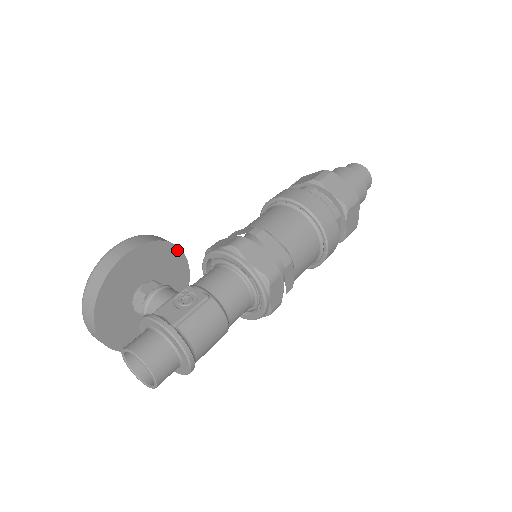
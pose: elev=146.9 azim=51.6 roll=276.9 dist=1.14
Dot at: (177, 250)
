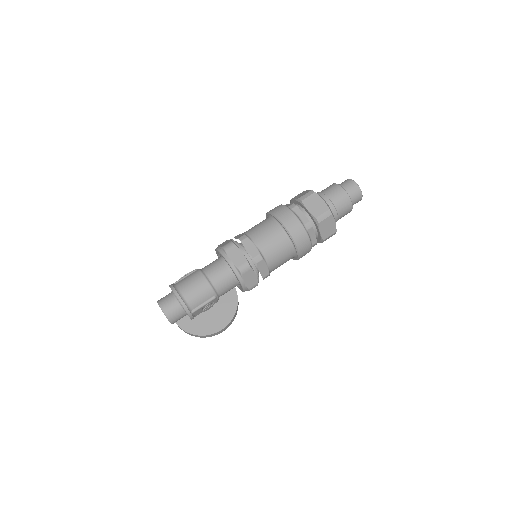
Dot at: occluded
